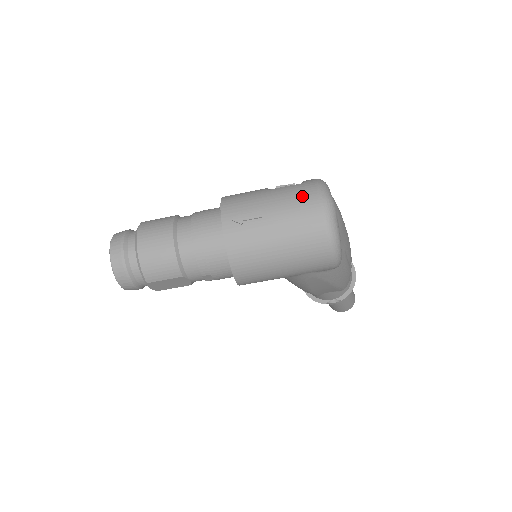
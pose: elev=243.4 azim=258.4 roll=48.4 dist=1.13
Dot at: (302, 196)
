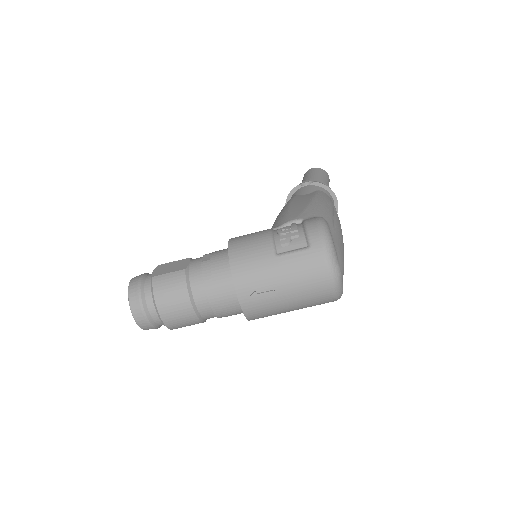
Dot at: (312, 272)
